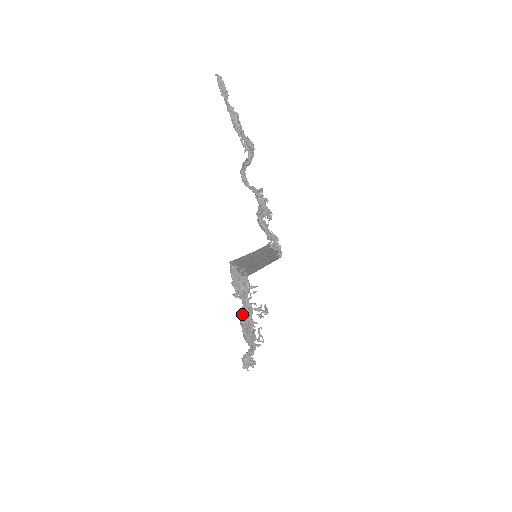
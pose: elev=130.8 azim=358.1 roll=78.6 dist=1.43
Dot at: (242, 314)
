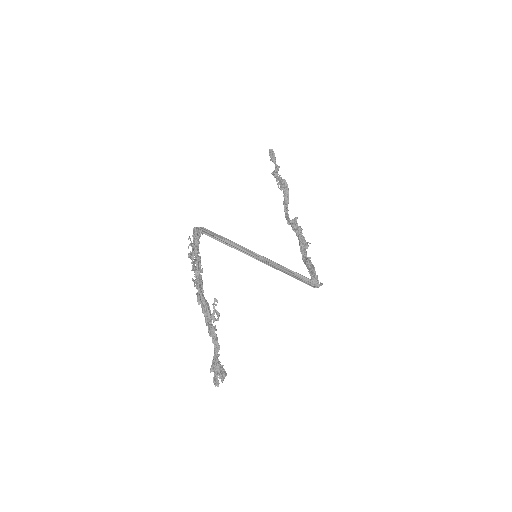
Dot at: occluded
